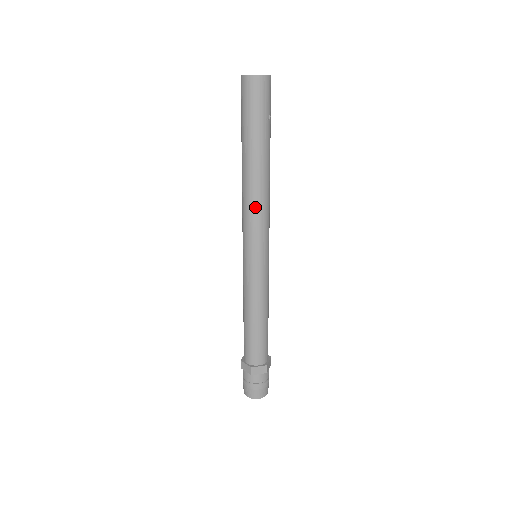
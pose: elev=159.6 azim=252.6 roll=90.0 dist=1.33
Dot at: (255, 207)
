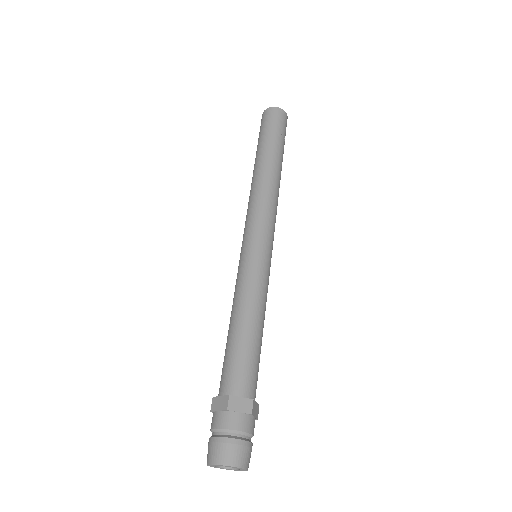
Dot at: (263, 196)
